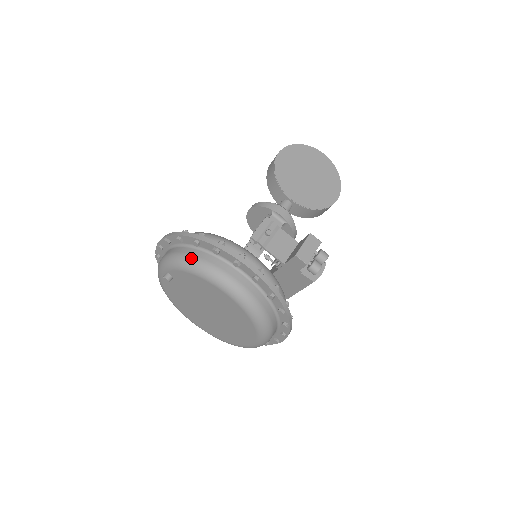
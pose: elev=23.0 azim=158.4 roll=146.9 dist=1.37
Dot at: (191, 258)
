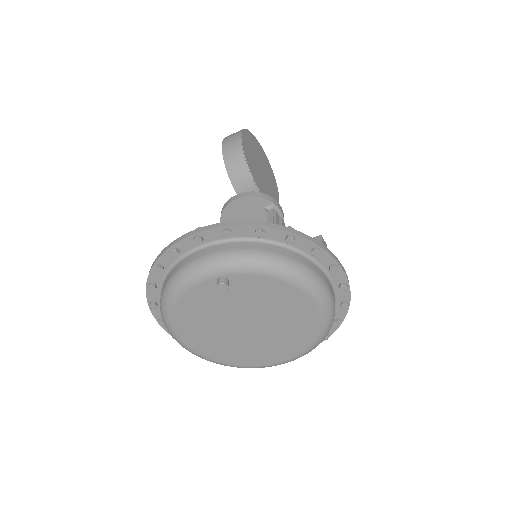
Dot at: (284, 259)
